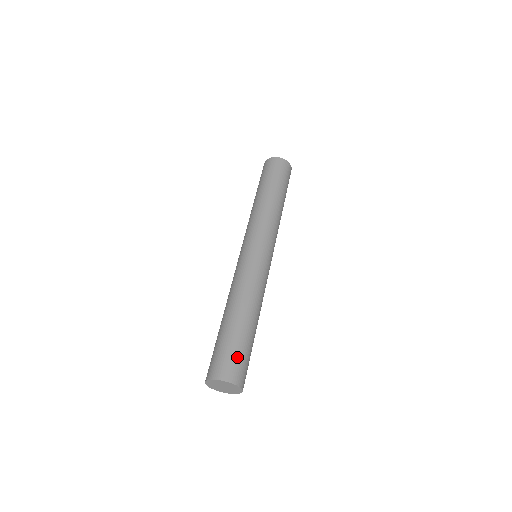
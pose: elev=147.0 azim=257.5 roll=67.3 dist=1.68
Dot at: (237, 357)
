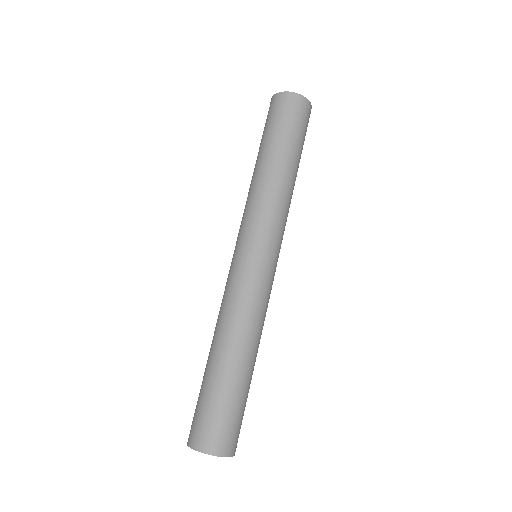
Dot at: (216, 418)
